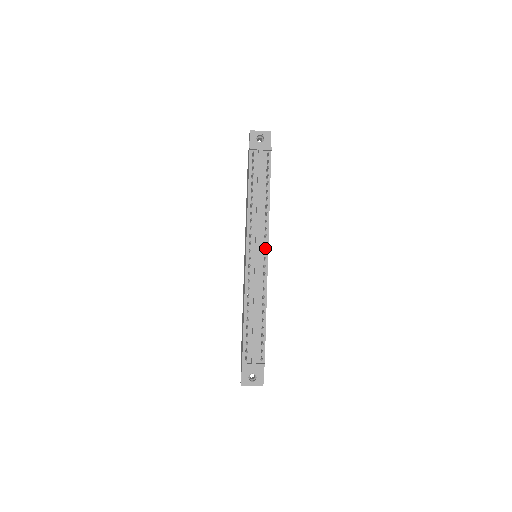
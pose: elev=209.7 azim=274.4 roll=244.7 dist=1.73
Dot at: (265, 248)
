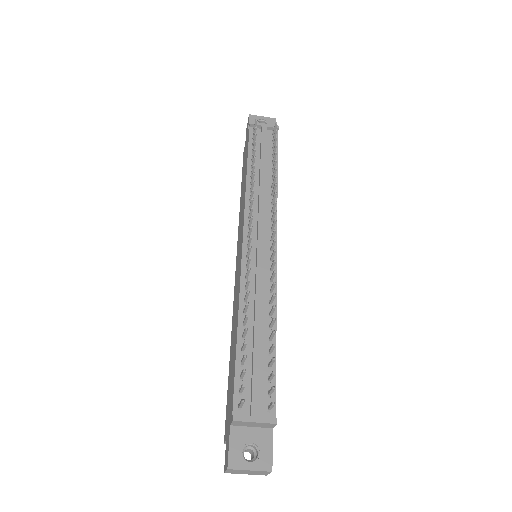
Dot at: occluded
